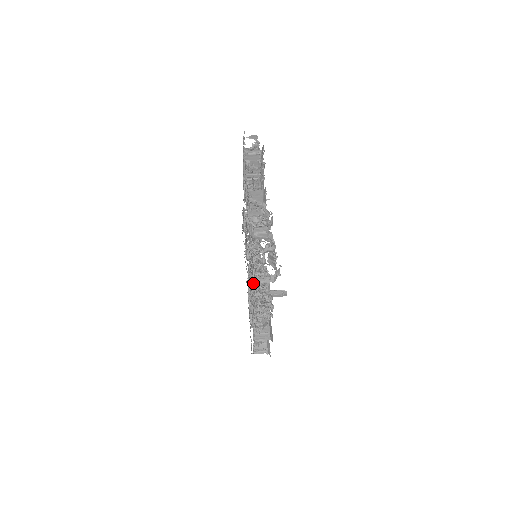
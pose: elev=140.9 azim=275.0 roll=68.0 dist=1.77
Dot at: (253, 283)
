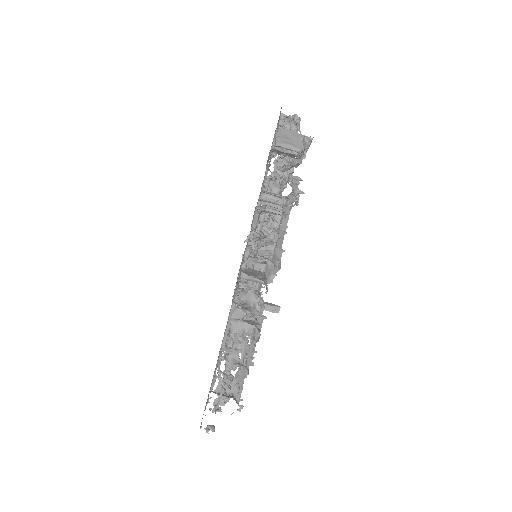
Dot at: occluded
